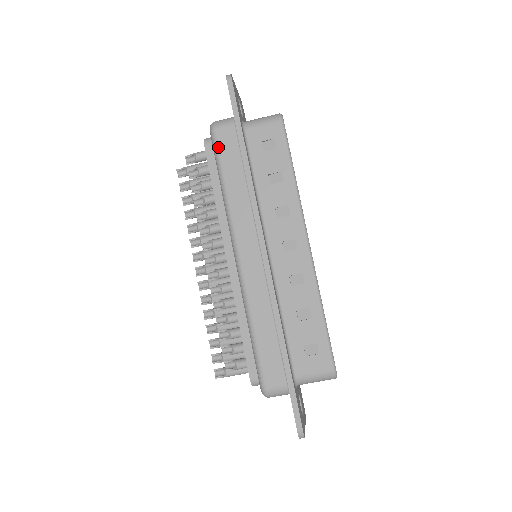
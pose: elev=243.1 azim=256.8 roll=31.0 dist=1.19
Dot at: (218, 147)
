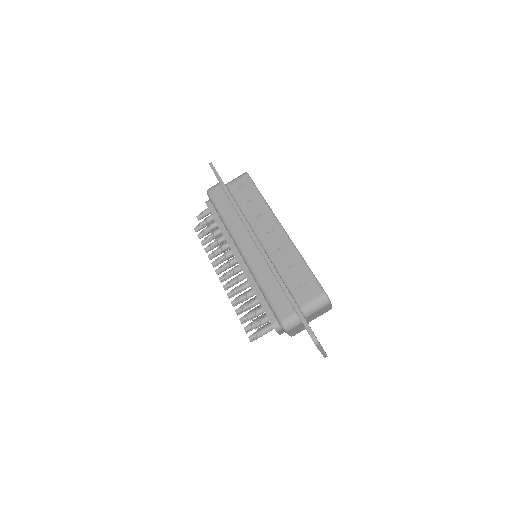
Dot at: (213, 199)
